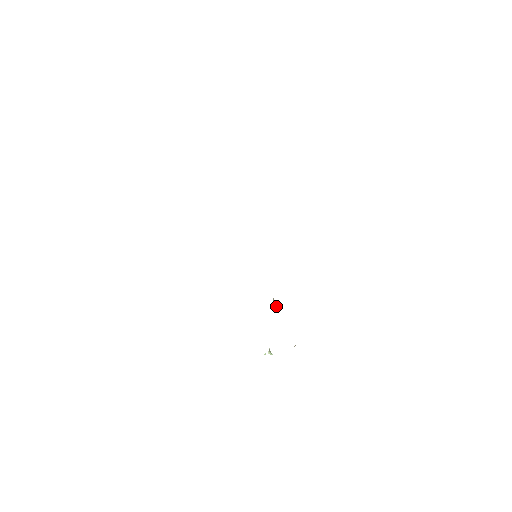
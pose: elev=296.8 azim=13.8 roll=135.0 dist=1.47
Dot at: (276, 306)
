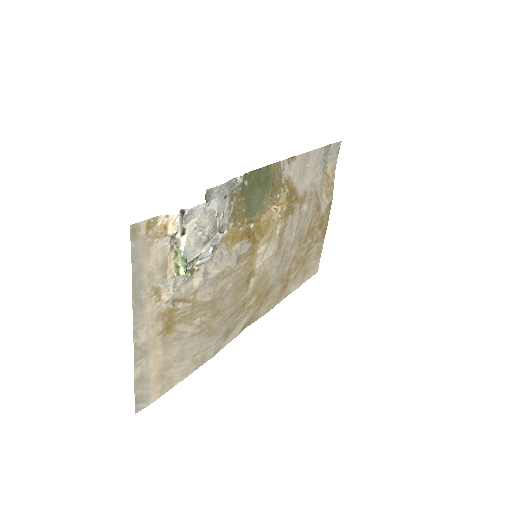
Dot at: occluded
